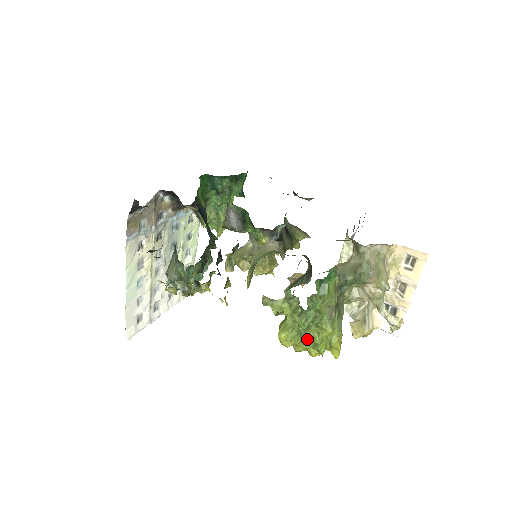
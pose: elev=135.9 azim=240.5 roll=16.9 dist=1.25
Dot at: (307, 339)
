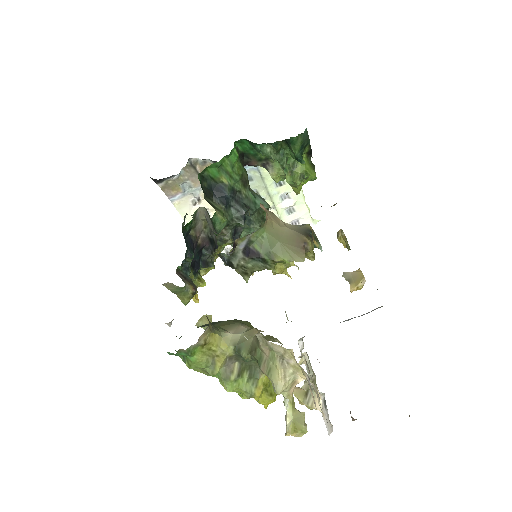
Dot at: occluded
